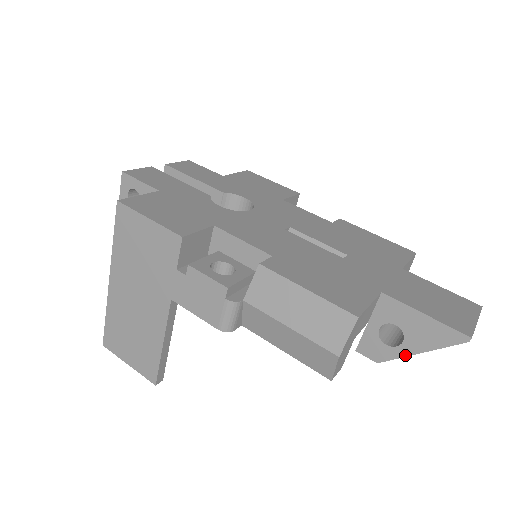
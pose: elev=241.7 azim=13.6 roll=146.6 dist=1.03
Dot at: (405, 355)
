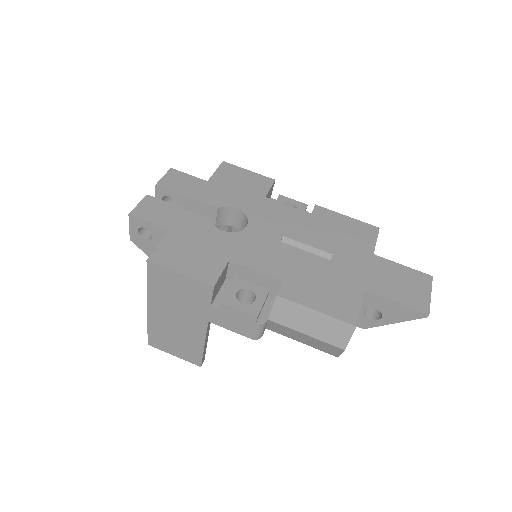
Dot at: (383, 325)
